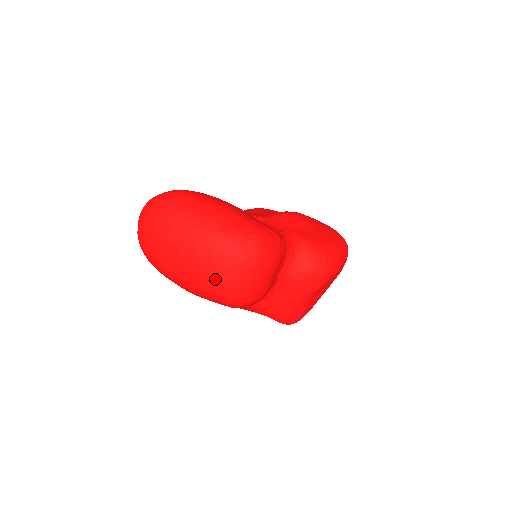
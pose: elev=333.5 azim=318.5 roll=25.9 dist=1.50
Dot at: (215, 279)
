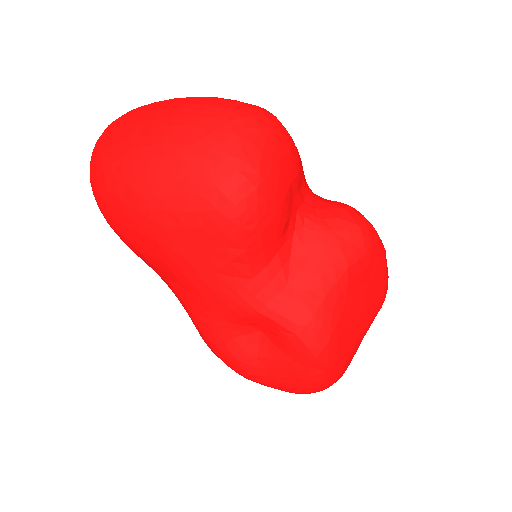
Dot at: (203, 143)
